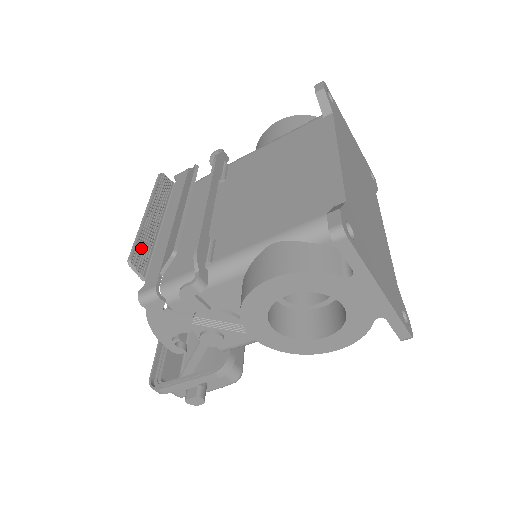
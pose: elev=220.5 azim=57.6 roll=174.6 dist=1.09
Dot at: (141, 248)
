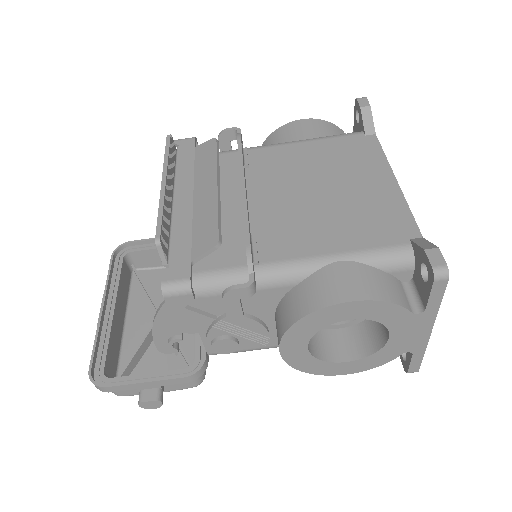
Dot at: (164, 225)
